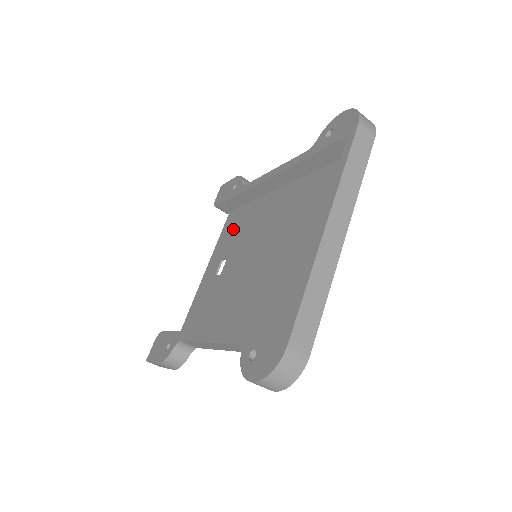
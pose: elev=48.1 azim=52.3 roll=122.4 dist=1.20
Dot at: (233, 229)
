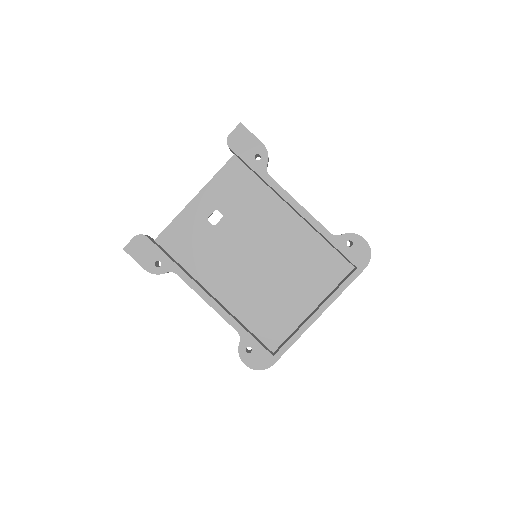
Dot at: (236, 188)
